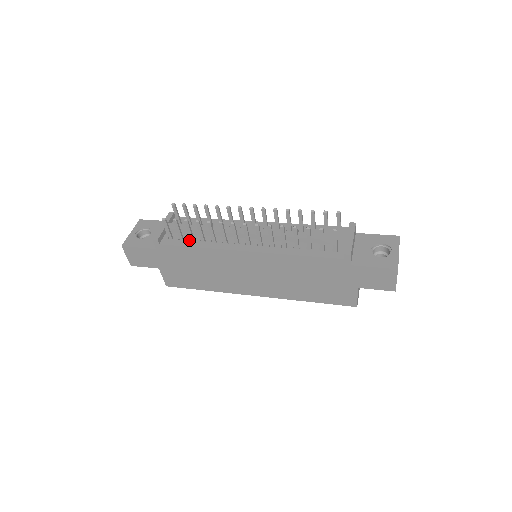
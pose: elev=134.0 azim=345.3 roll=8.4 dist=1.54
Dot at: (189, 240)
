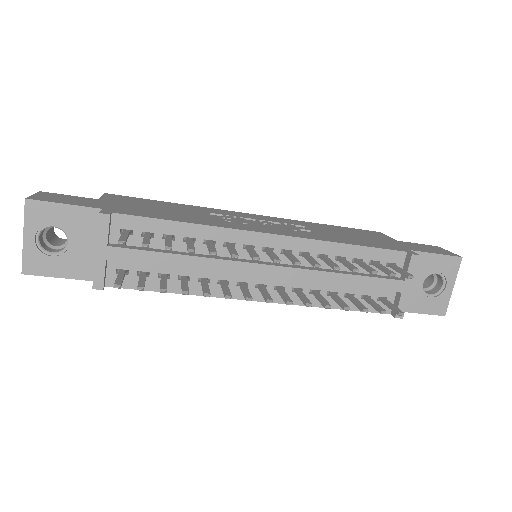
Dot at: (157, 275)
